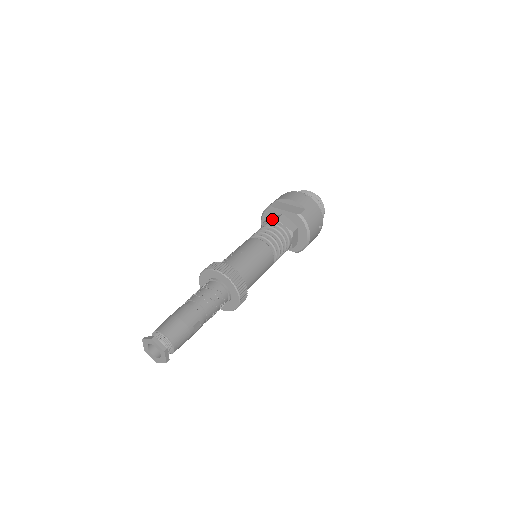
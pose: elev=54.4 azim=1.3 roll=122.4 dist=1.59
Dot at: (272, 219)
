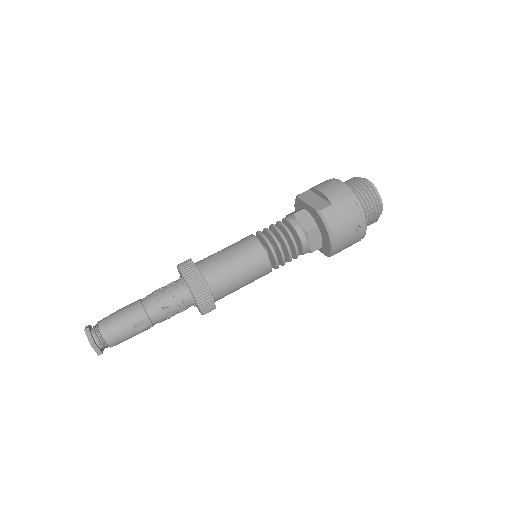
Dot at: (292, 213)
